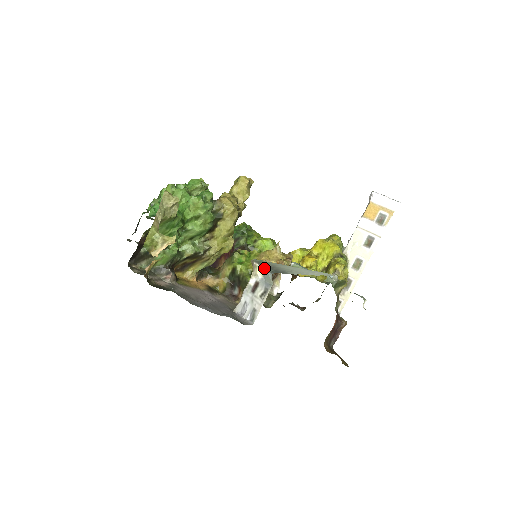
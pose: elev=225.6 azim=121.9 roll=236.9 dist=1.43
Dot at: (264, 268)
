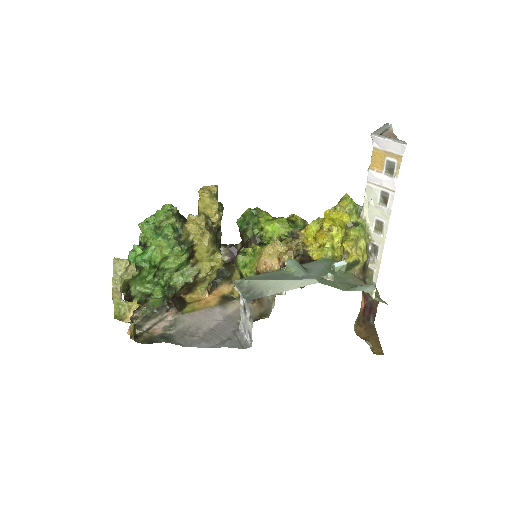
Dot at: (240, 294)
